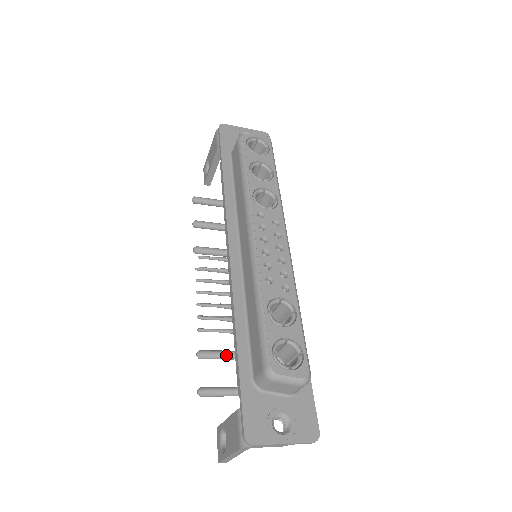
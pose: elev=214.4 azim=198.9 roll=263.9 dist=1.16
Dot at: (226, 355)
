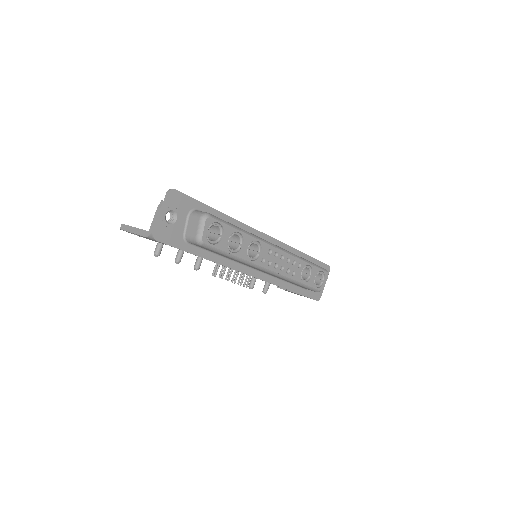
Dot at: occluded
